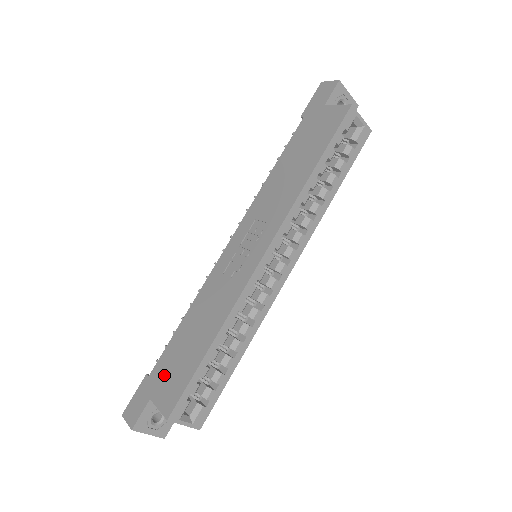
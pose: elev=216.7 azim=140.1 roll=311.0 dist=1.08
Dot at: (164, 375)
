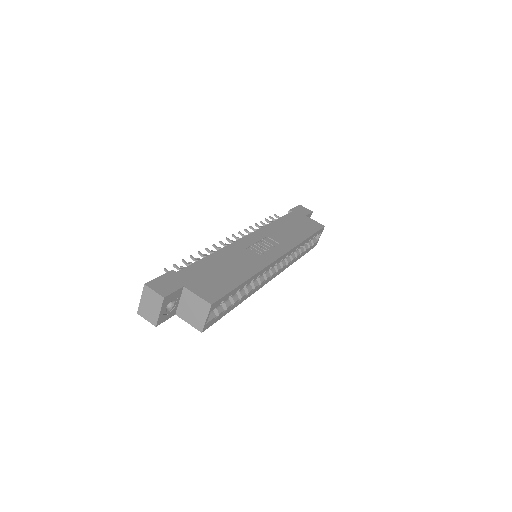
Dot at: (198, 278)
